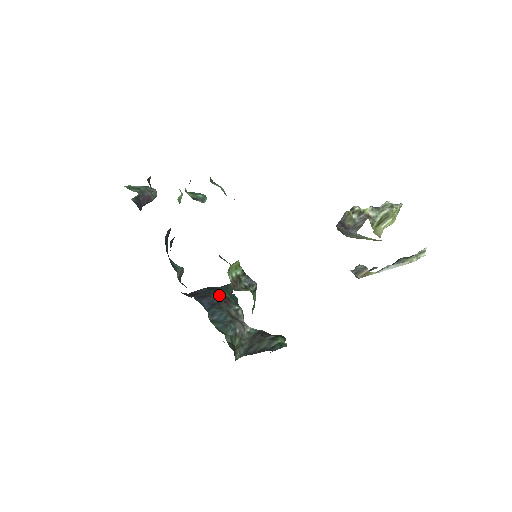
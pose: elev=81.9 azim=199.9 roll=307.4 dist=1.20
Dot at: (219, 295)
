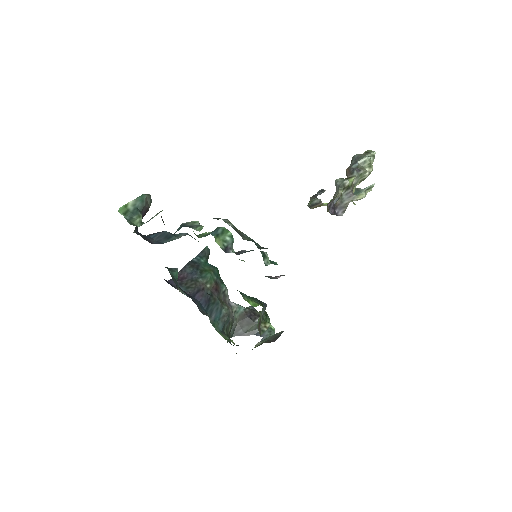
Dot at: (209, 283)
